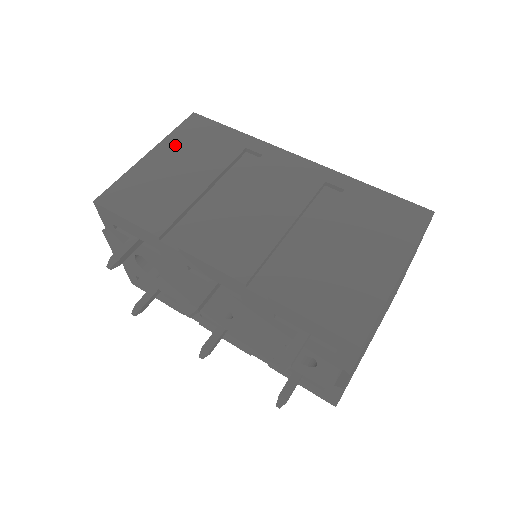
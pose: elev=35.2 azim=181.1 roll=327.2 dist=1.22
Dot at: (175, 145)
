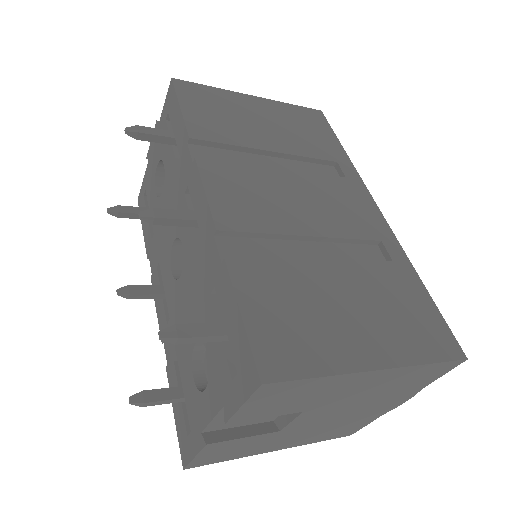
Dot at: (281, 111)
